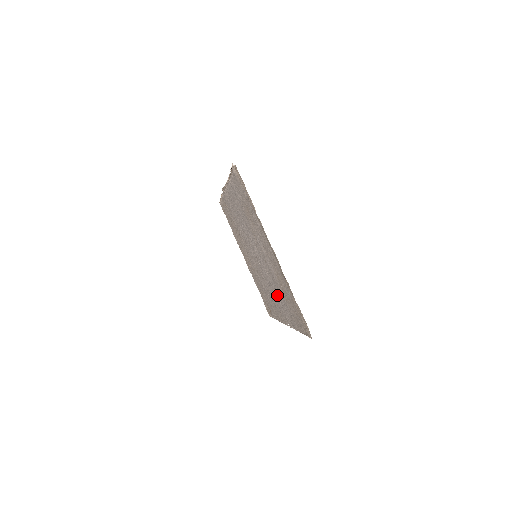
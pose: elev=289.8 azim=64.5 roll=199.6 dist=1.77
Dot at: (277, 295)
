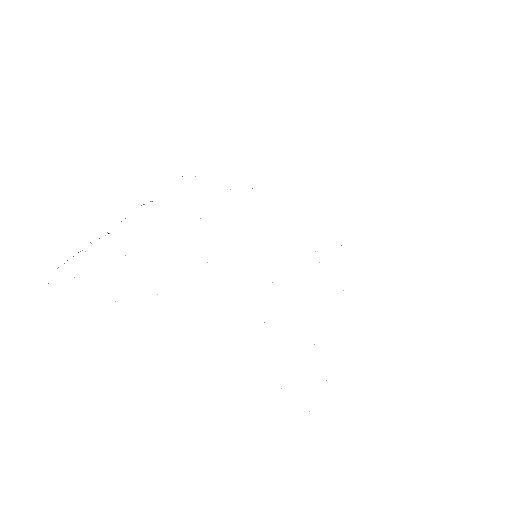
Dot at: occluded
